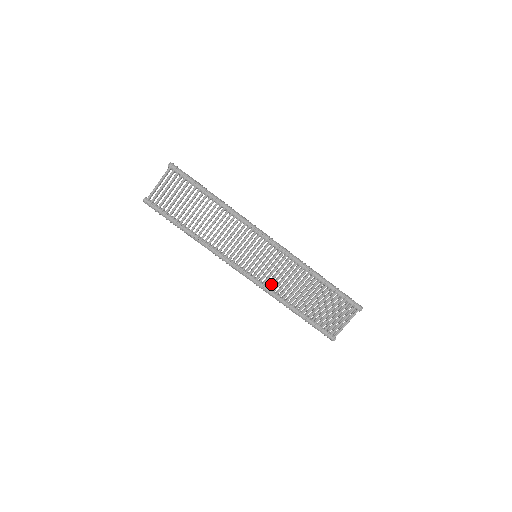
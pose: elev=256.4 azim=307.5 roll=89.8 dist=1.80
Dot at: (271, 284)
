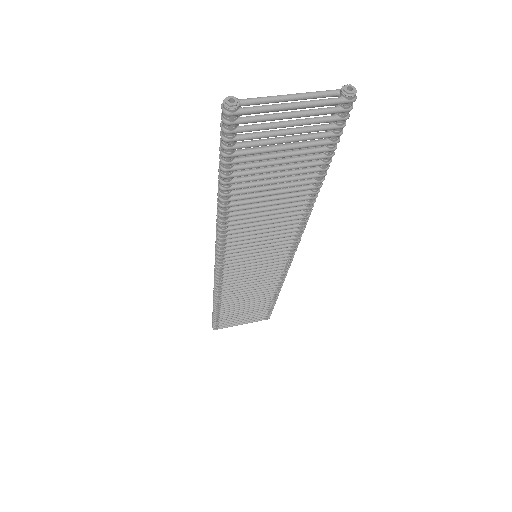
Dot at: occluded
